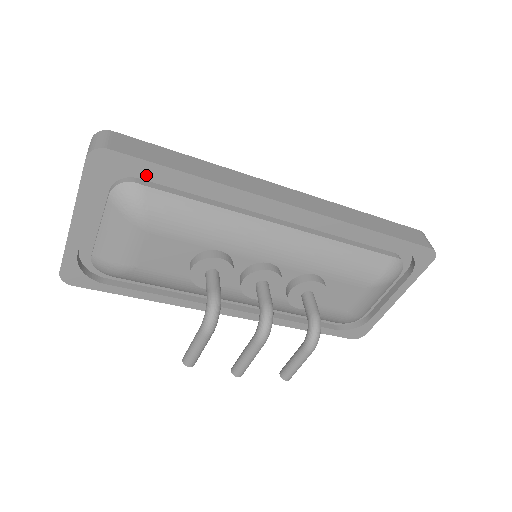
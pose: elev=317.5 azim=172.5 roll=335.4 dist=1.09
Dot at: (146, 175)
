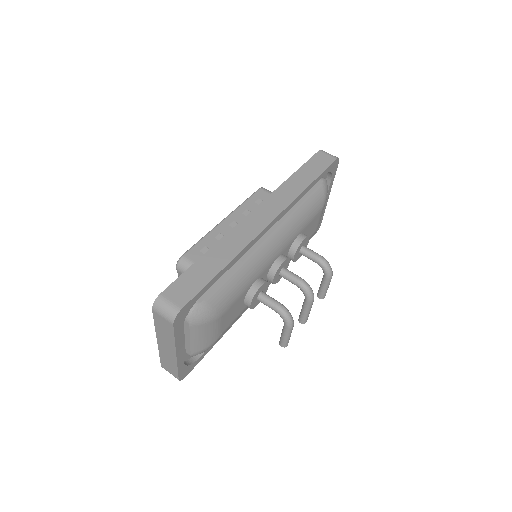
Dot at: occluded
